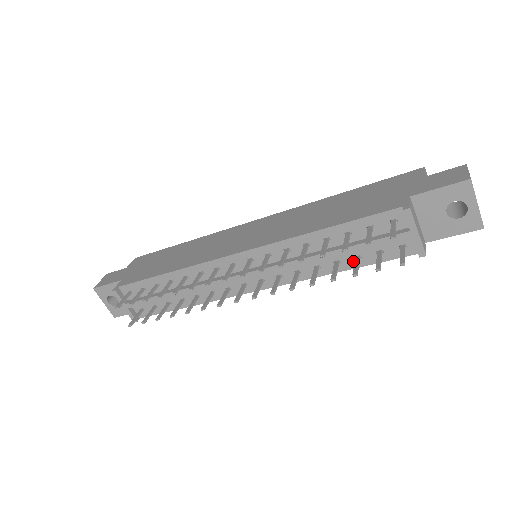
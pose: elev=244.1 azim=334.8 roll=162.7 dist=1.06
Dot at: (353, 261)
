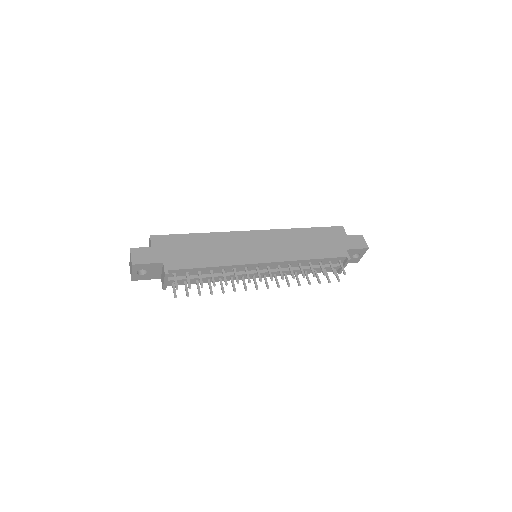
Dot at: occluded
